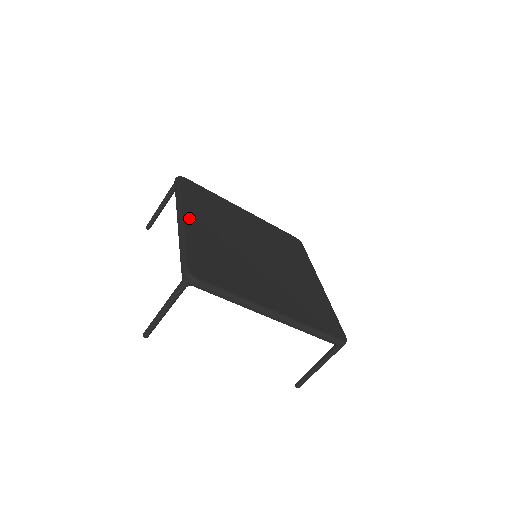
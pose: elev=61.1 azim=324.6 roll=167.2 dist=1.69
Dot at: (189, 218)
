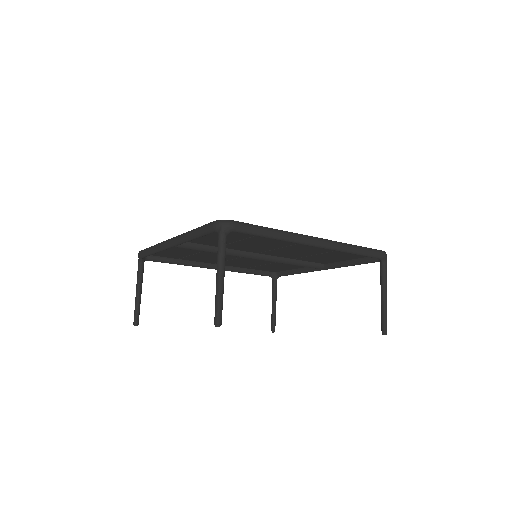
Dot at: occluded
